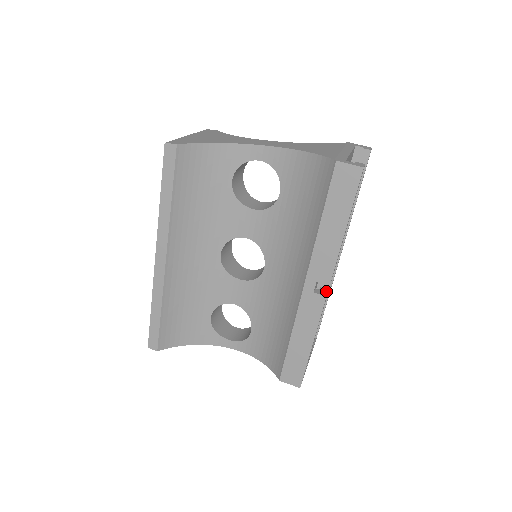
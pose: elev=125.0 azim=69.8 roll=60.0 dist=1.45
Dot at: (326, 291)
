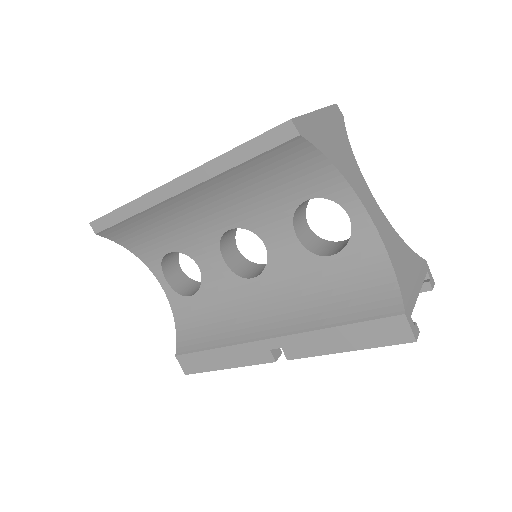
Dot at: (280, 354)
